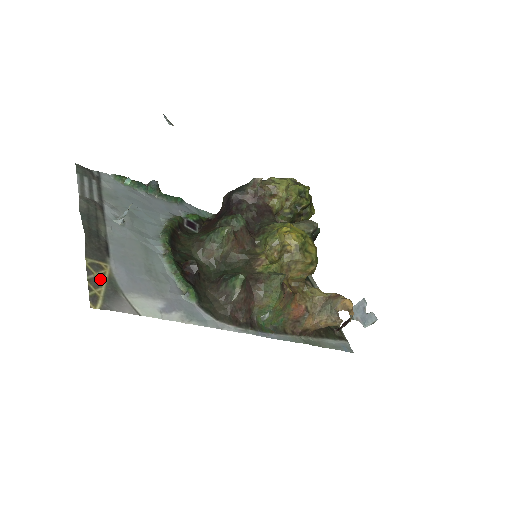
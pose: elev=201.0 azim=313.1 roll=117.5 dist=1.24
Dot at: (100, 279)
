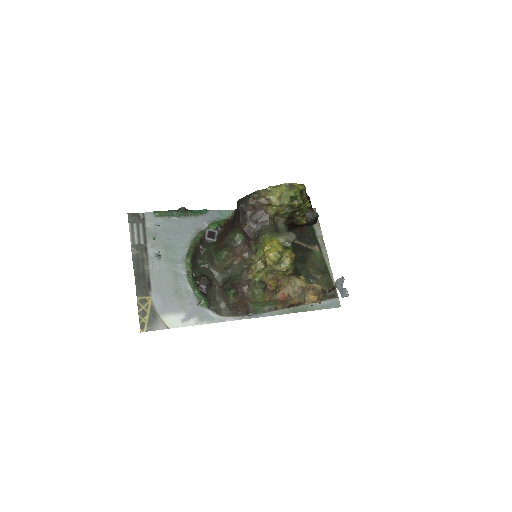
Dot at: (146, 310)
